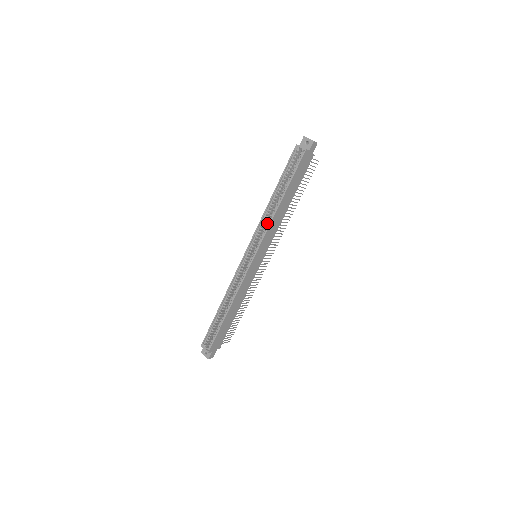
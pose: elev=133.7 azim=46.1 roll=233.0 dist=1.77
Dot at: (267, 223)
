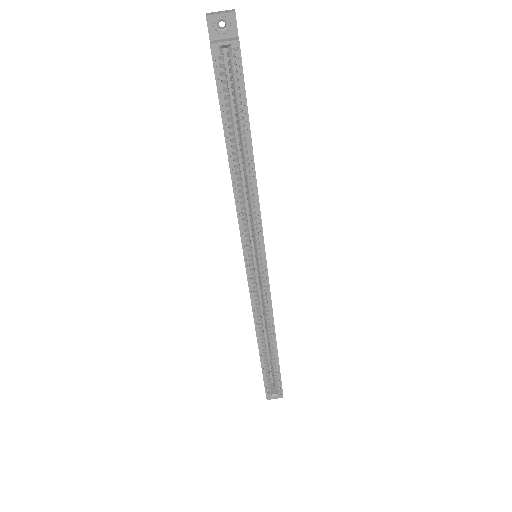
Dot at: (250, 207)
